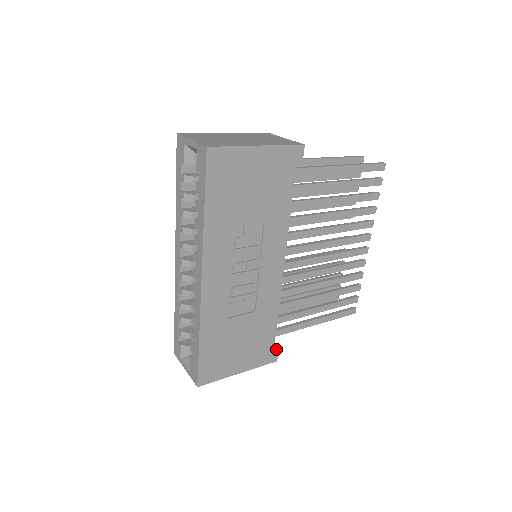
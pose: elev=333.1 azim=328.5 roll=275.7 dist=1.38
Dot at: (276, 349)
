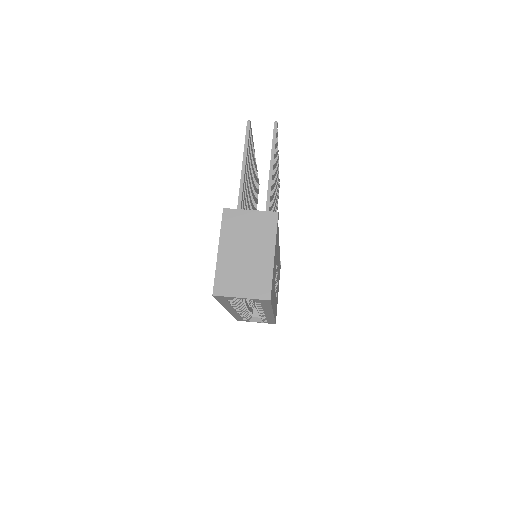
Dot at: (280, 263)
